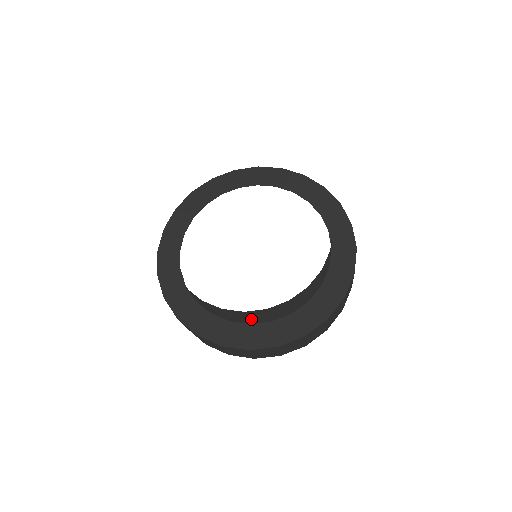
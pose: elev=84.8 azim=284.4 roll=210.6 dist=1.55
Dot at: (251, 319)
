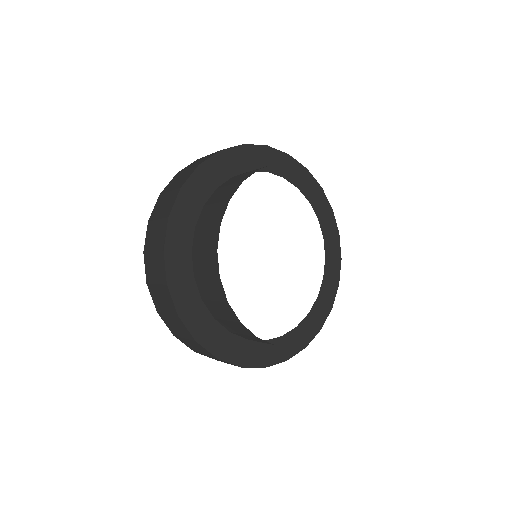
Dot at: (242, 334)
